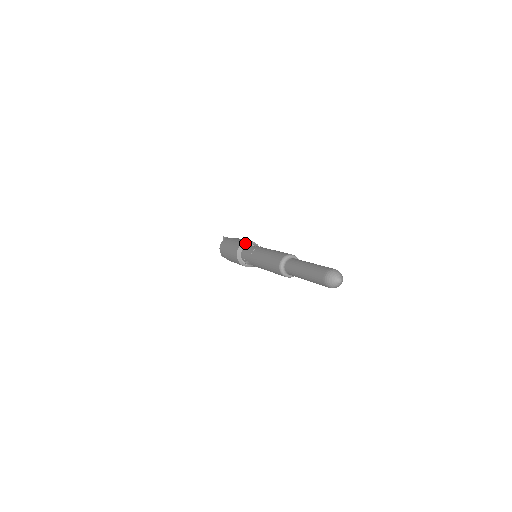
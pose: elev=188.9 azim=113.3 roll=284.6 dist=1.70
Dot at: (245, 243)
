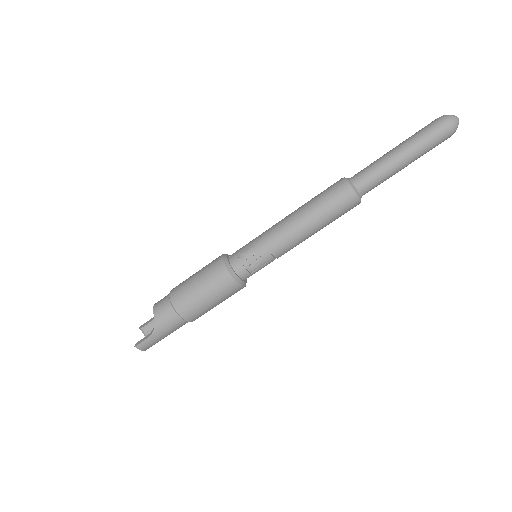
Dot at: occluded
